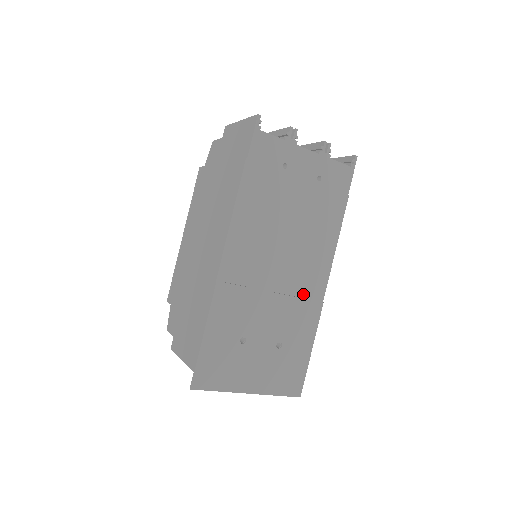
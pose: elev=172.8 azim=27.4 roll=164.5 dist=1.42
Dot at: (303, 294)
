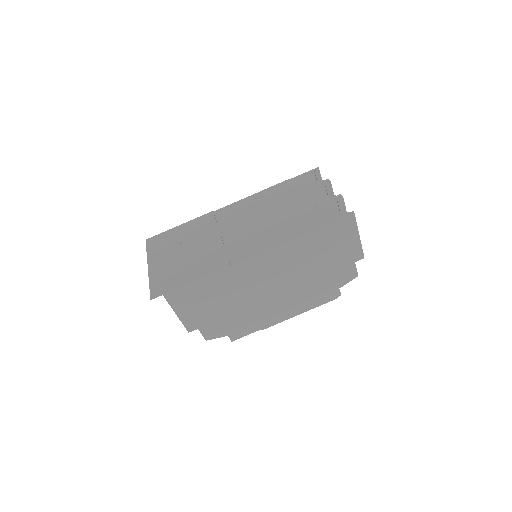
Dot at: (230, 251)
